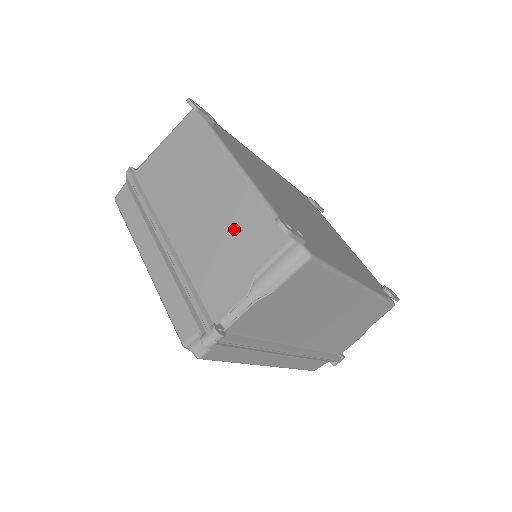
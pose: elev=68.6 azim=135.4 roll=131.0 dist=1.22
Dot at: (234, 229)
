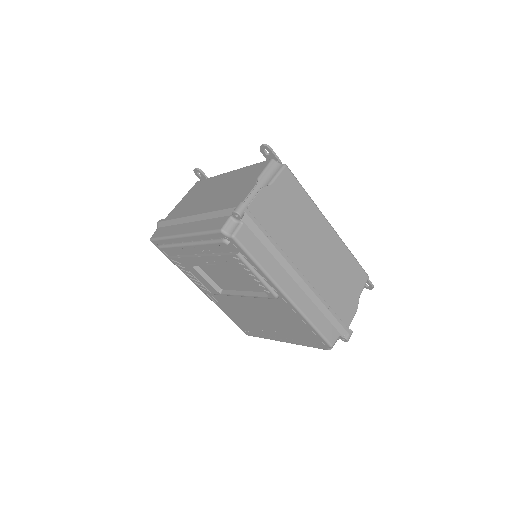
Dot at: (238, 181)
